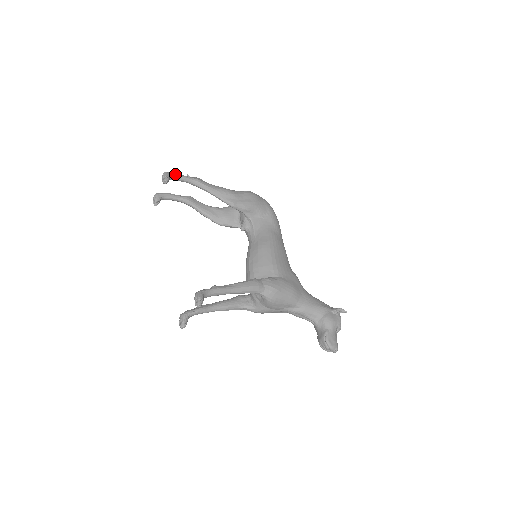
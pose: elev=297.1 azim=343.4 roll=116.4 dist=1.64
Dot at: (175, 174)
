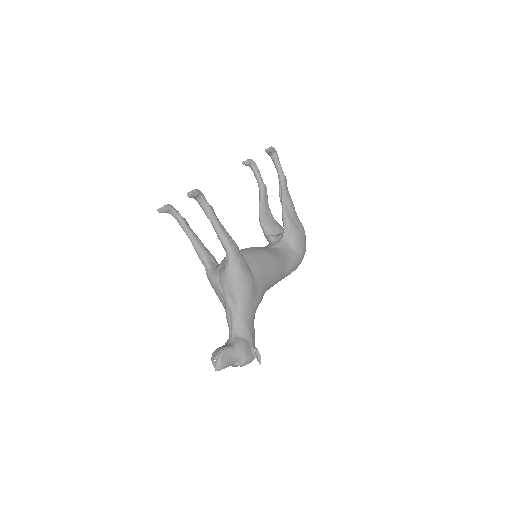
Dot at: occluded
